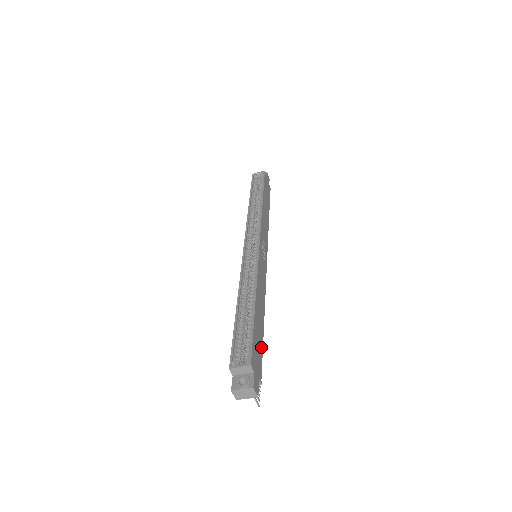
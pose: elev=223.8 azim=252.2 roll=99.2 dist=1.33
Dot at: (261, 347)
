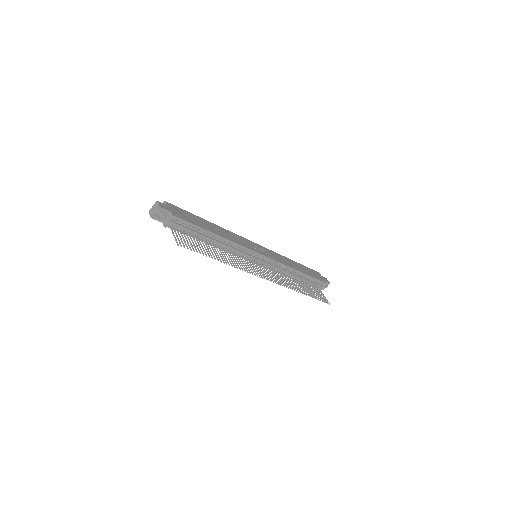
Dot at: (193, 223)
